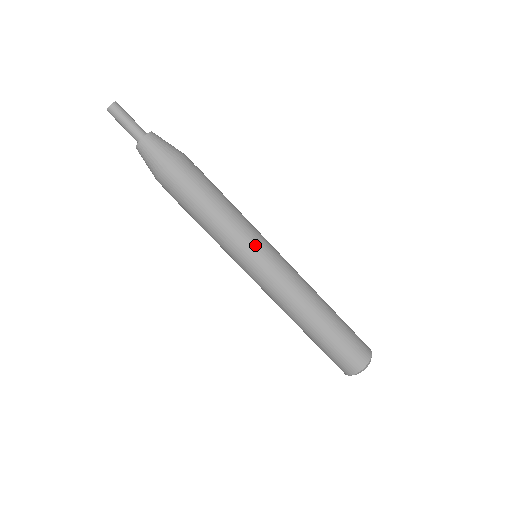
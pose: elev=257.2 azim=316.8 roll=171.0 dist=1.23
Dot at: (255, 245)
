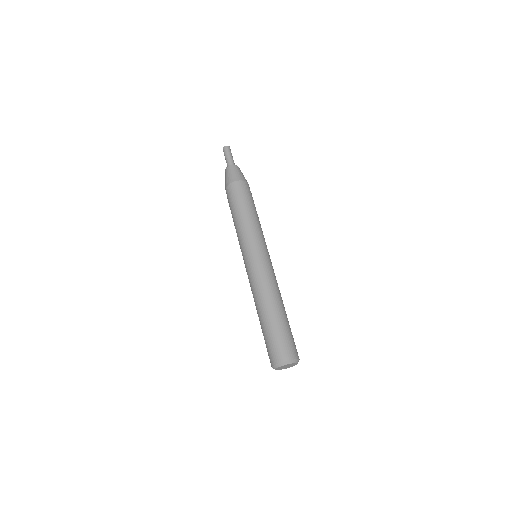
Dot at: (266, 245)
